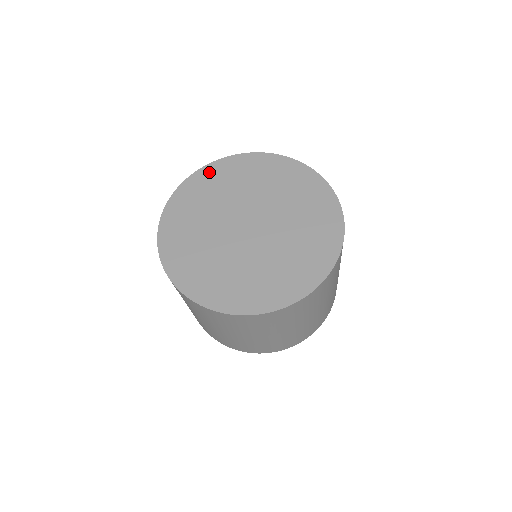
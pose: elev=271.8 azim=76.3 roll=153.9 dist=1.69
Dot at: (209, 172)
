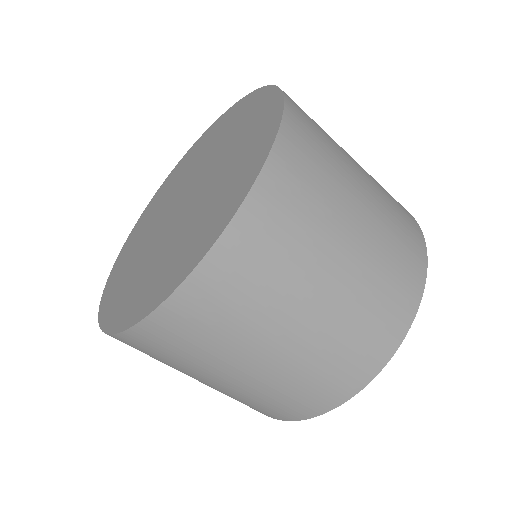
Dot at: (150, 205)
